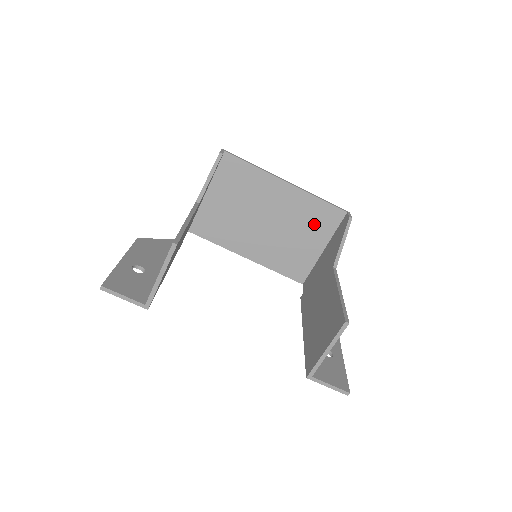
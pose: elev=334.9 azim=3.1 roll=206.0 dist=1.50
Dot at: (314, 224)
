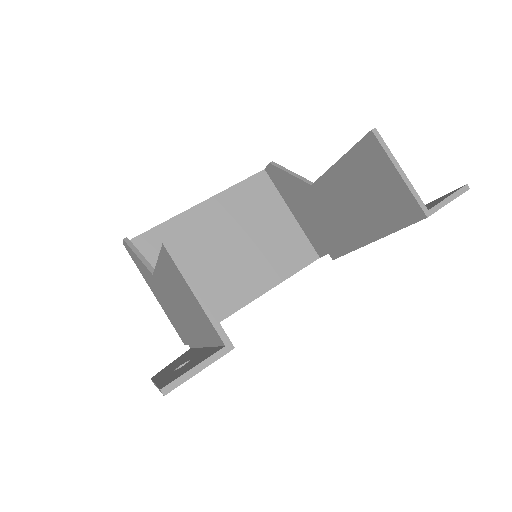
Dot at: (259, 206)
